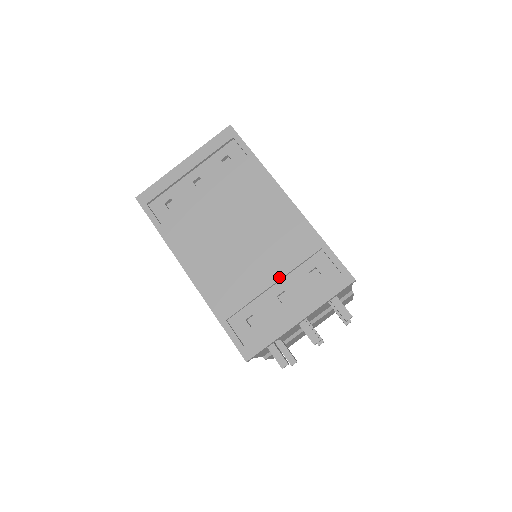
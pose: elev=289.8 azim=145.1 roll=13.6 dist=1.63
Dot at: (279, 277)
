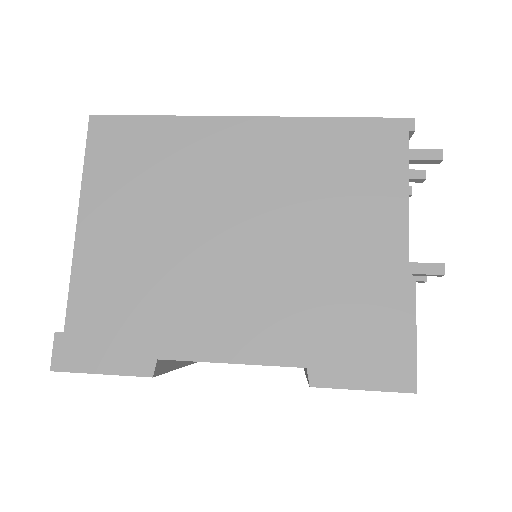
Dot at: occluded
